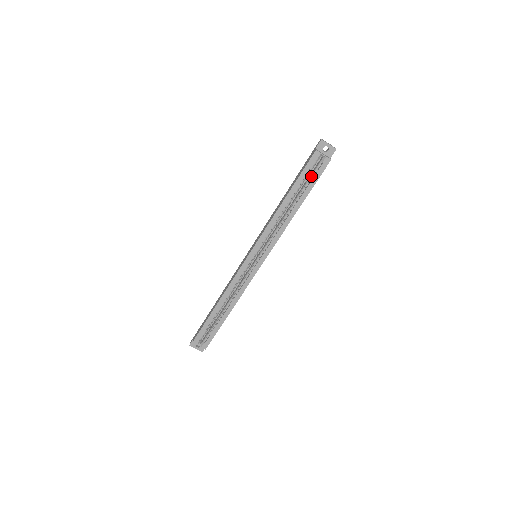
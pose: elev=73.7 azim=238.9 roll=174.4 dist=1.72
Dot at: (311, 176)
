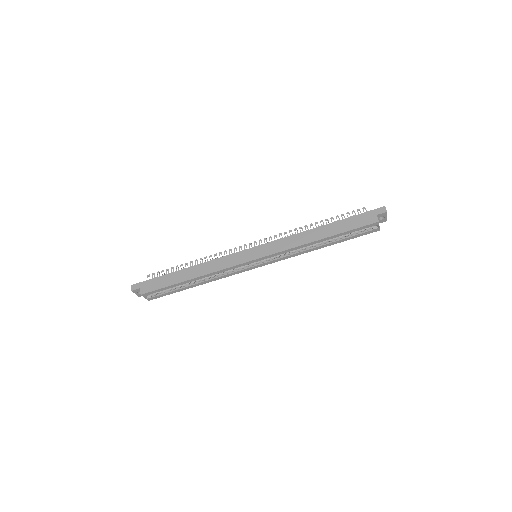
Dot at: (355, 232)
